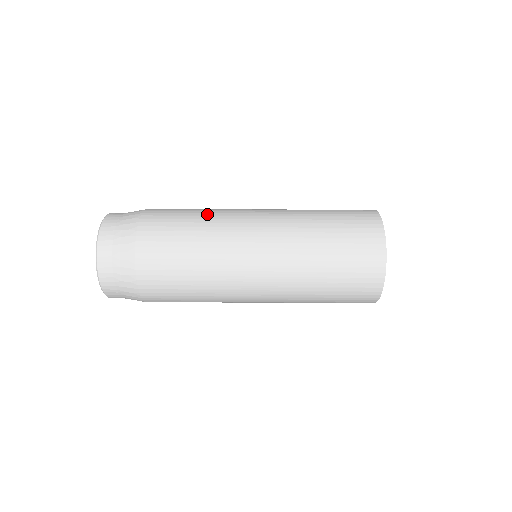
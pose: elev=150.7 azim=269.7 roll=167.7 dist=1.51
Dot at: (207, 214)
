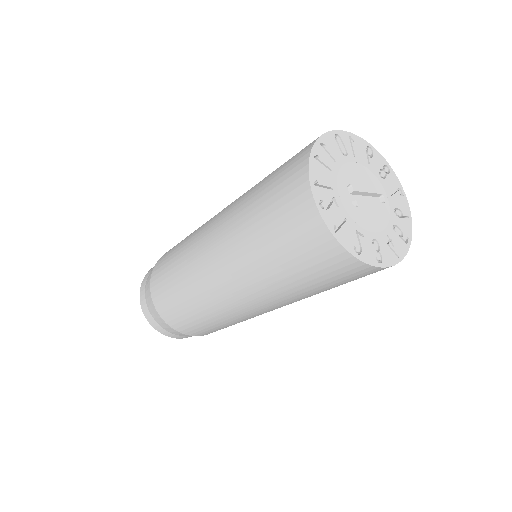
Dot at: occluded
